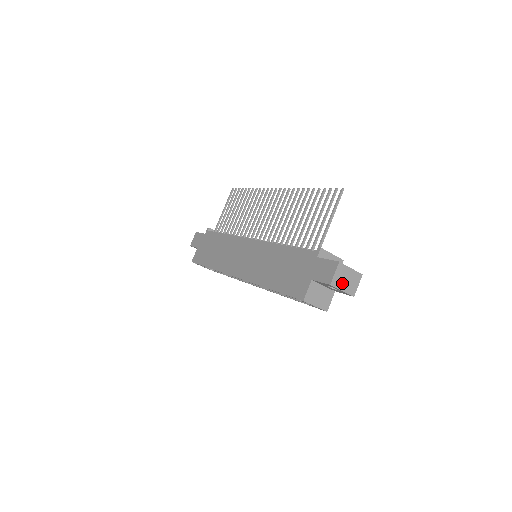
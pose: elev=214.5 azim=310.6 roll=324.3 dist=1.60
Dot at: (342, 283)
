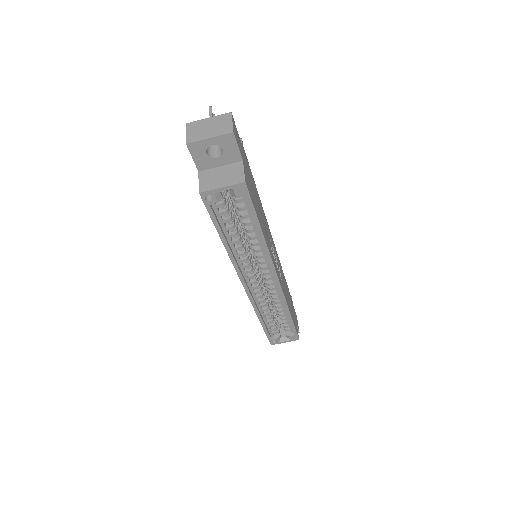
Dot at: (204, 134)
